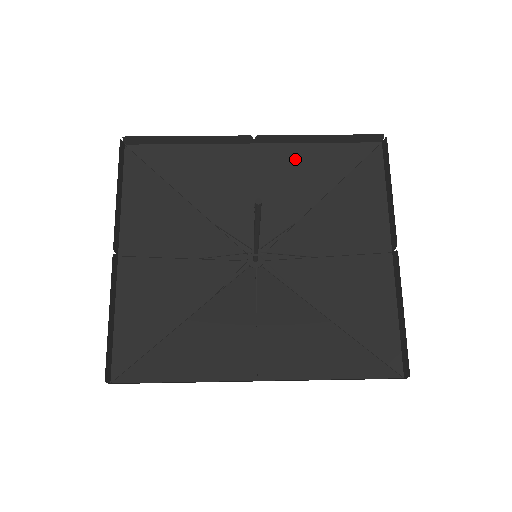
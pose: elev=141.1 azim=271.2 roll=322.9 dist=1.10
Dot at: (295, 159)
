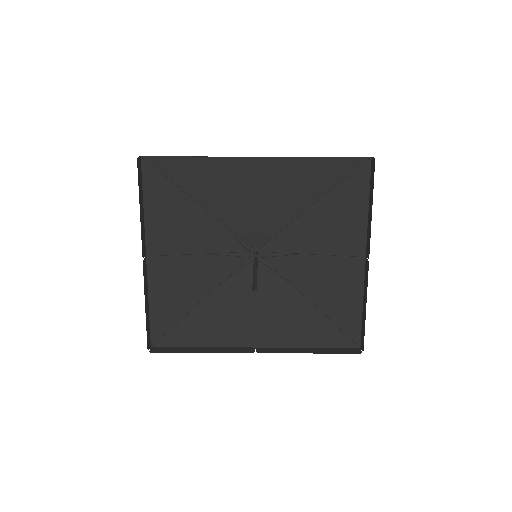
Dot at: (292, 171)
